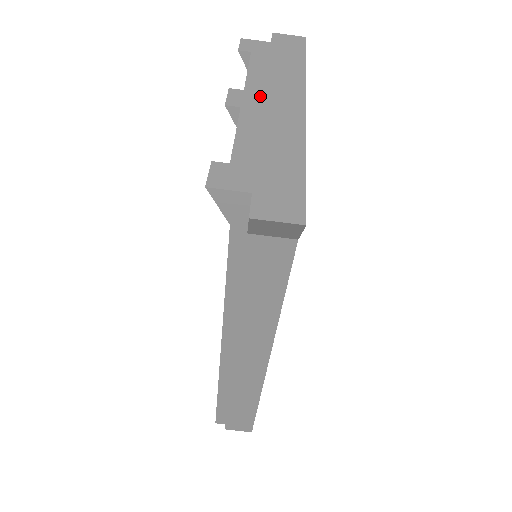
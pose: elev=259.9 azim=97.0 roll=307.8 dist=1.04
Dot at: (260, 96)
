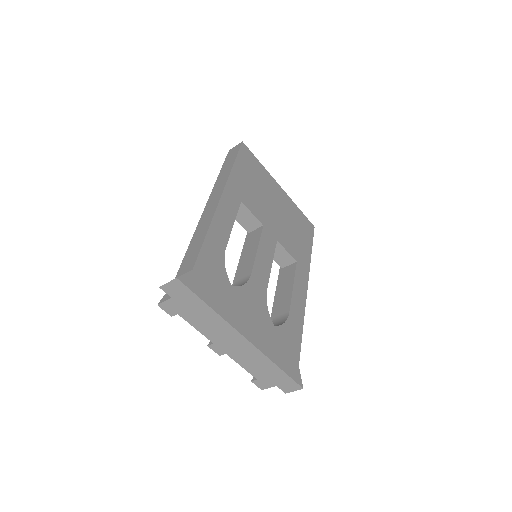
Dot at: (223, 344)
